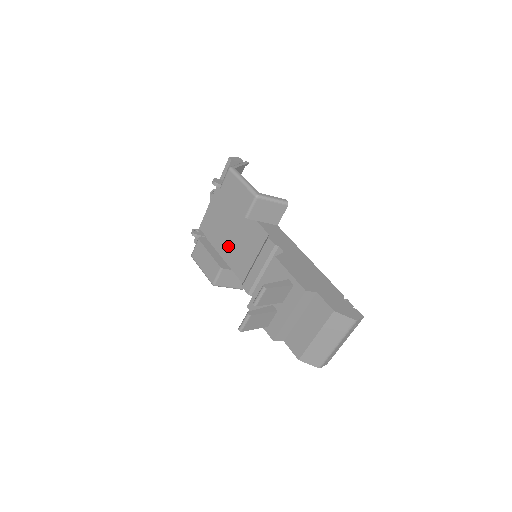
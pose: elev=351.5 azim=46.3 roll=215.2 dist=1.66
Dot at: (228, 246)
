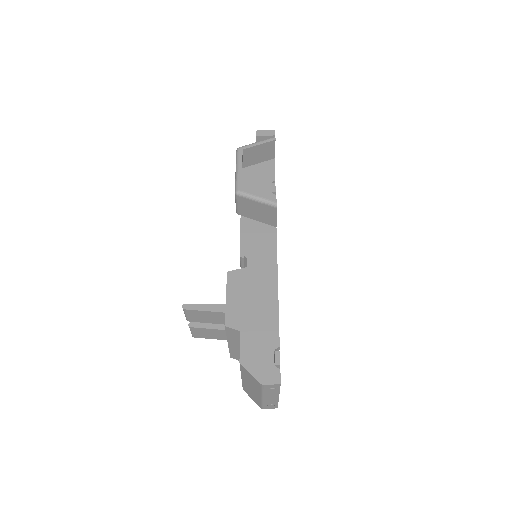
Dot at: occluded
